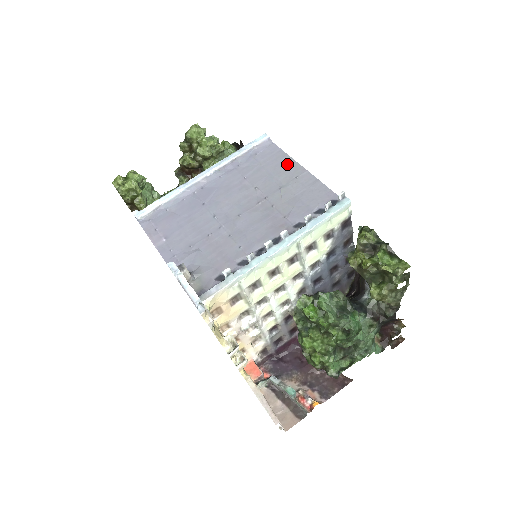
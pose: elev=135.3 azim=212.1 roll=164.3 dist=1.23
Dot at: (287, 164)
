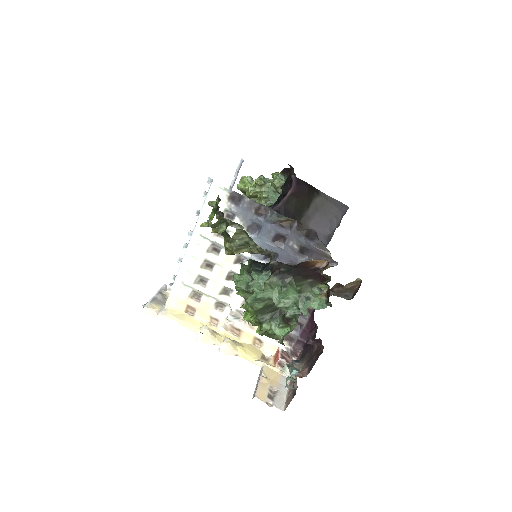
Dot at: occluded
